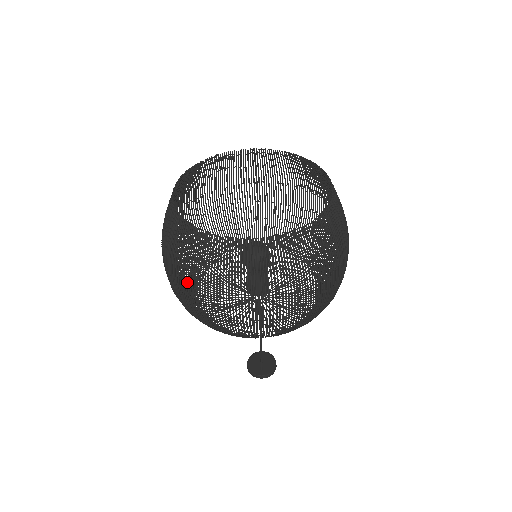
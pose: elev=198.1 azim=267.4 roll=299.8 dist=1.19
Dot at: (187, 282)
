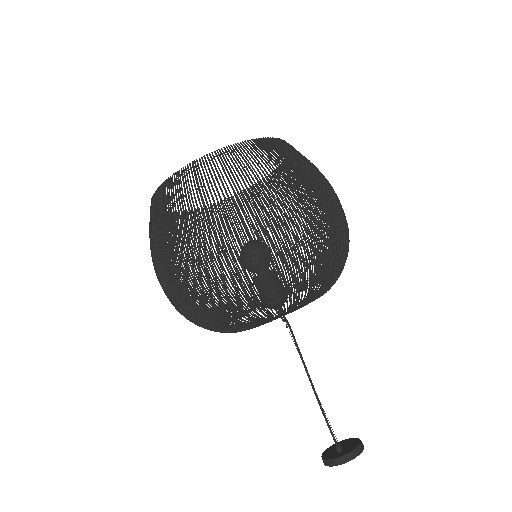
Dot at: (159, 249)
